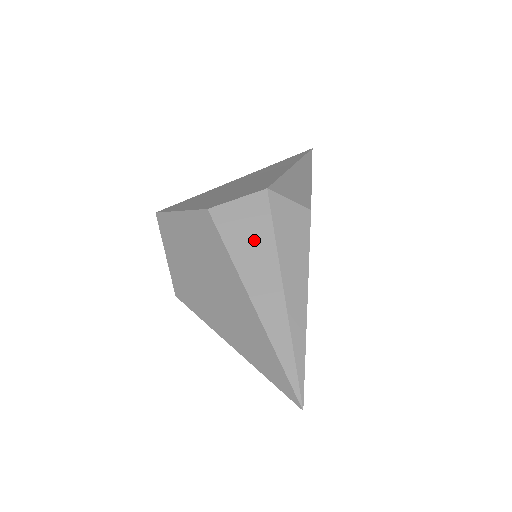
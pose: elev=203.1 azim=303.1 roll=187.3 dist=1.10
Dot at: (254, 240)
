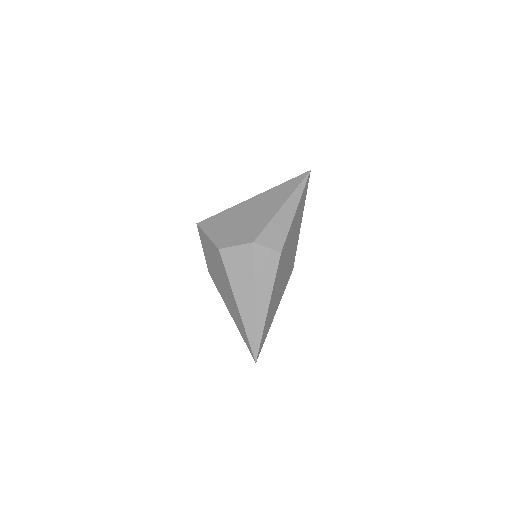
Dot at: (242, 273)
